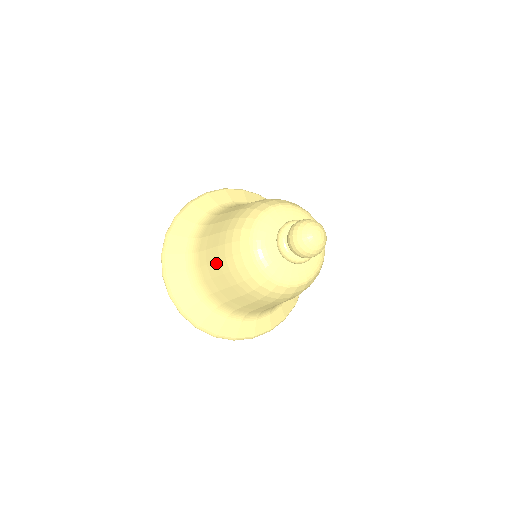
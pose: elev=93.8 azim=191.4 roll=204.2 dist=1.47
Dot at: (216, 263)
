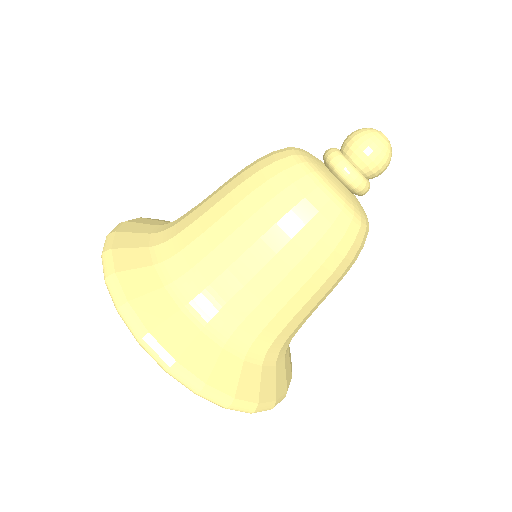
Dot at: (221, 201)
